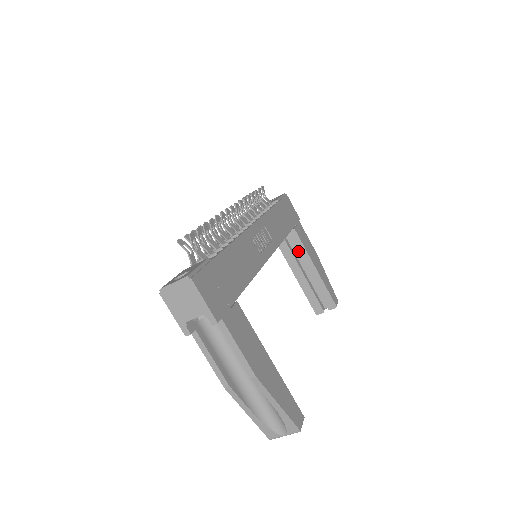
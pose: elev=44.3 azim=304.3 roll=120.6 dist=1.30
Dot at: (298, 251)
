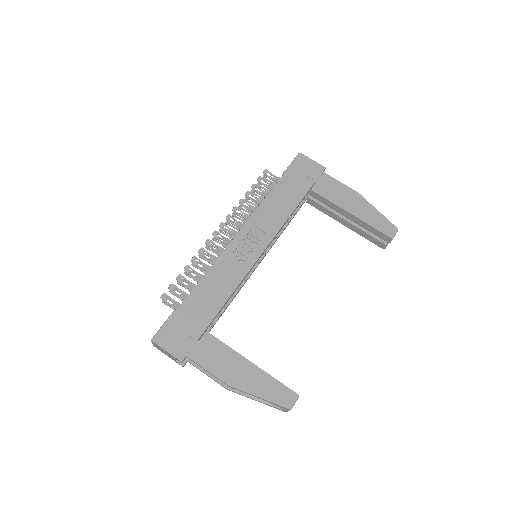
Dot at: (328, 205)
